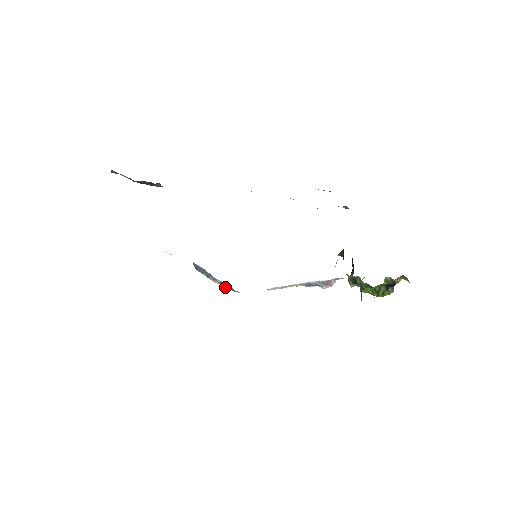
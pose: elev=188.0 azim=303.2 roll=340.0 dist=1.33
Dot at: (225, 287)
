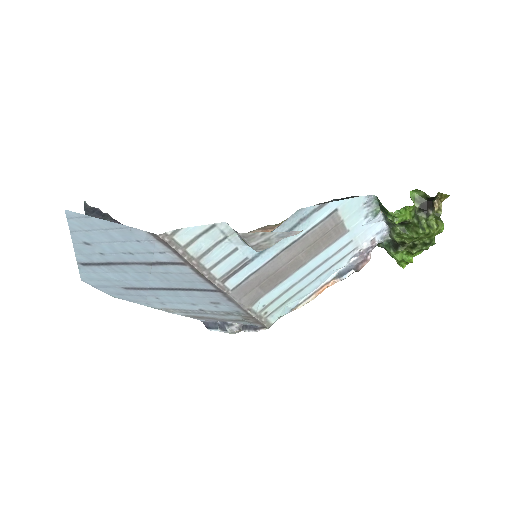
Dot at: (247, 331)
